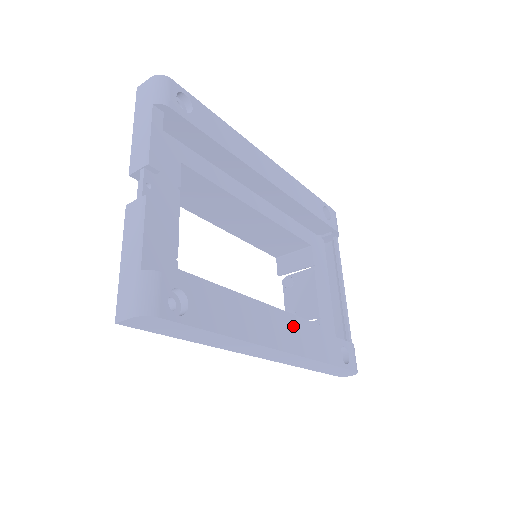
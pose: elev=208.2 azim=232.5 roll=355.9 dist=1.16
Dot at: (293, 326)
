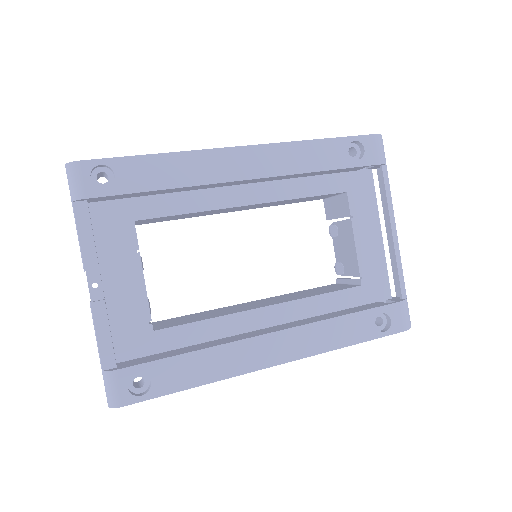
Dot at: (292, 333)
